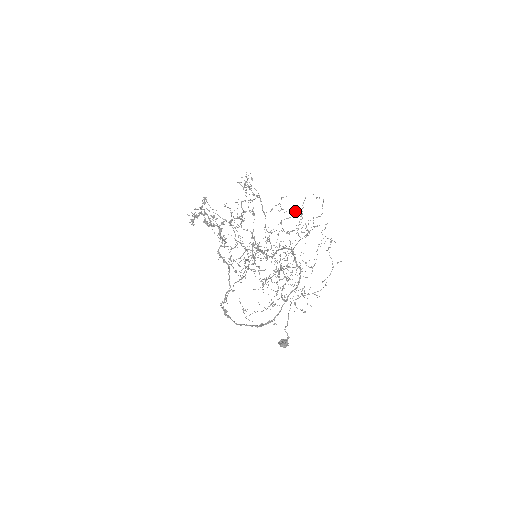
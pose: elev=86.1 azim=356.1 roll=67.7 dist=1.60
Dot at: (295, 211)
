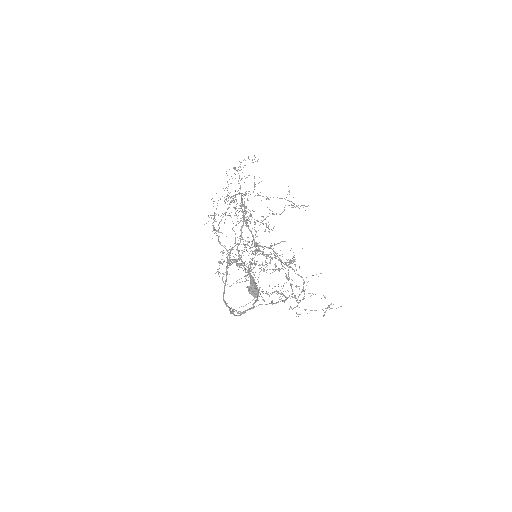
Dot at: occluded
